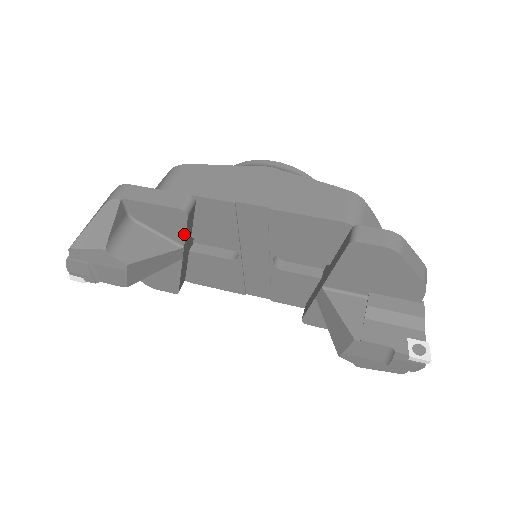
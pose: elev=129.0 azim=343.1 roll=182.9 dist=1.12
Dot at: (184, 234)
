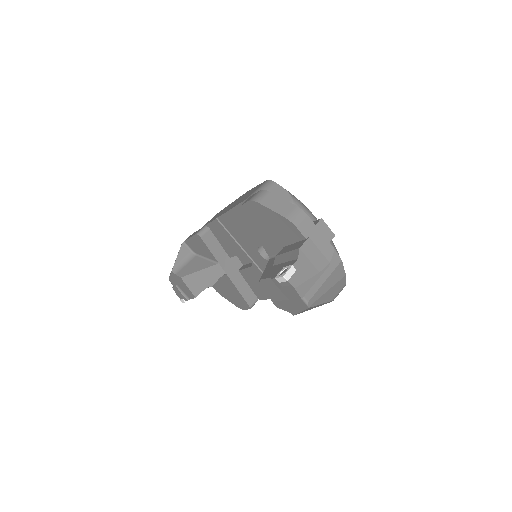
Dot at: (211, 252)
